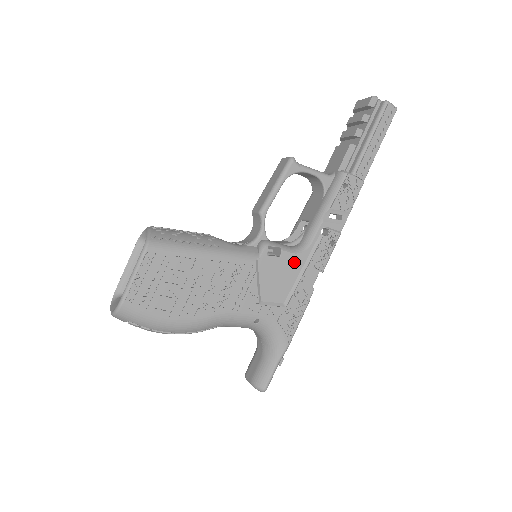
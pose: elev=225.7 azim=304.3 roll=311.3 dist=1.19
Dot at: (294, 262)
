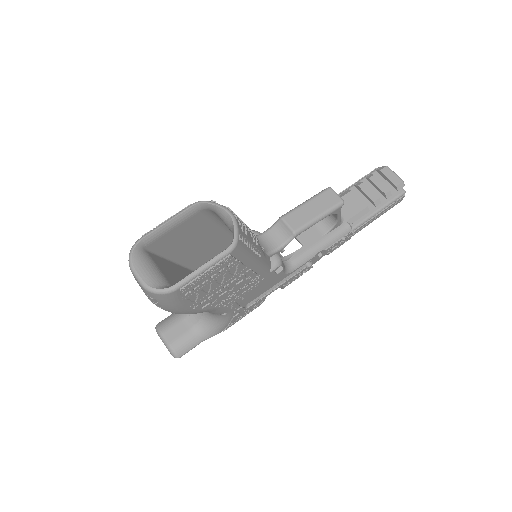
Dot at: (278, 279)
